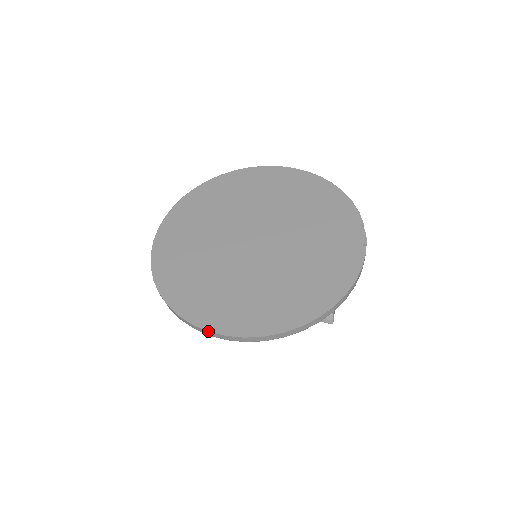
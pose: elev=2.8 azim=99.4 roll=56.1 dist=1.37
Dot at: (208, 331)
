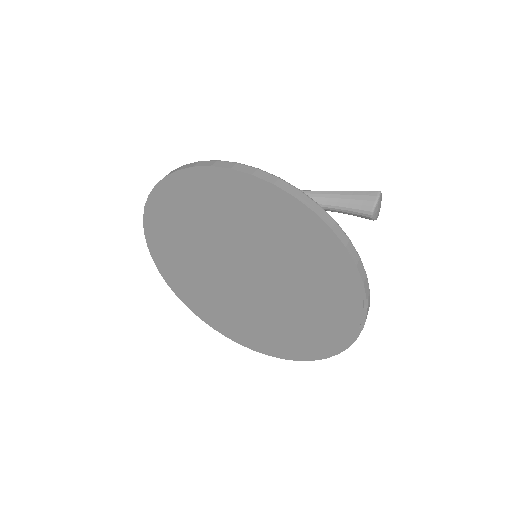
Dot at: occluded
